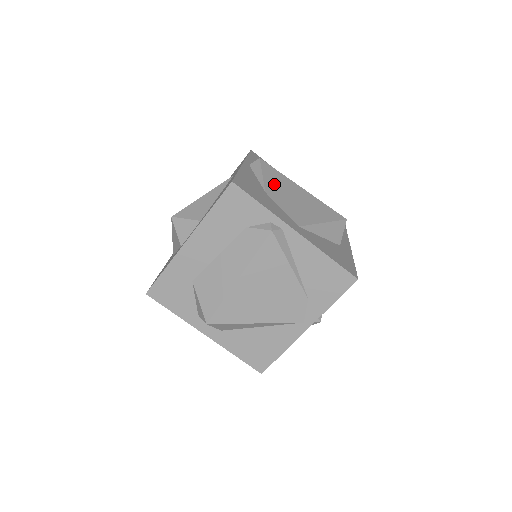
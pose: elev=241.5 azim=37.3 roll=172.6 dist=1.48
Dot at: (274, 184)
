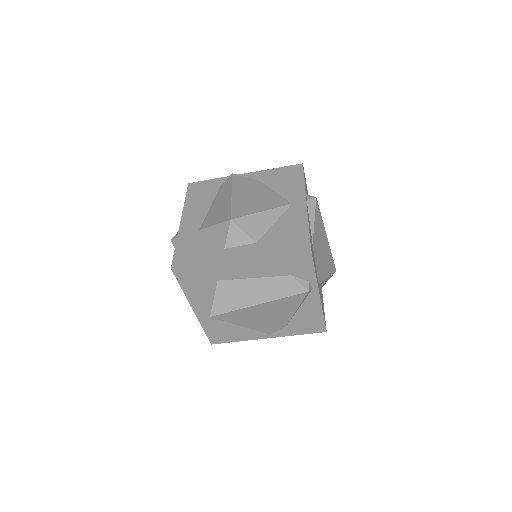
Dot at: (317, 233)
